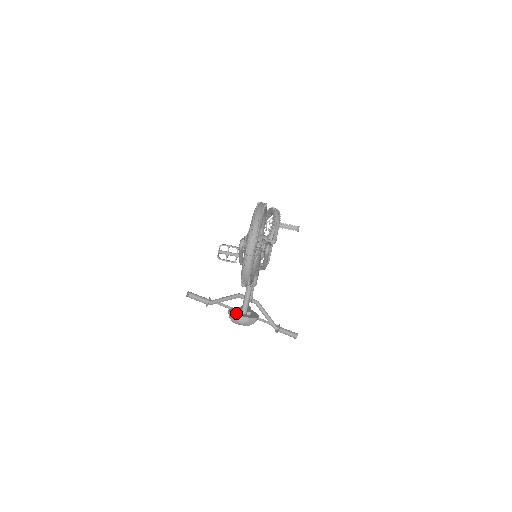
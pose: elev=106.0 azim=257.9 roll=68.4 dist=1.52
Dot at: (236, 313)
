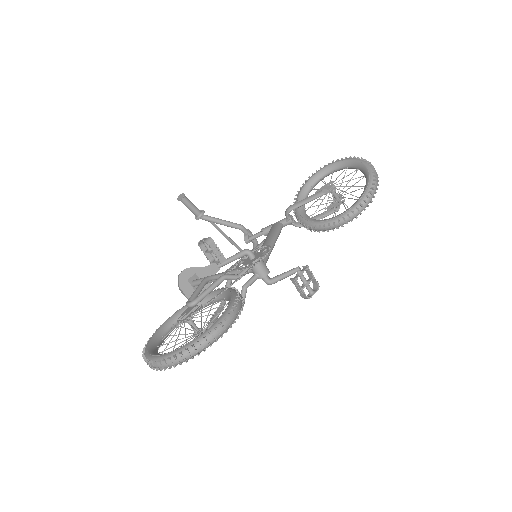
Dot at: (183, 283)
